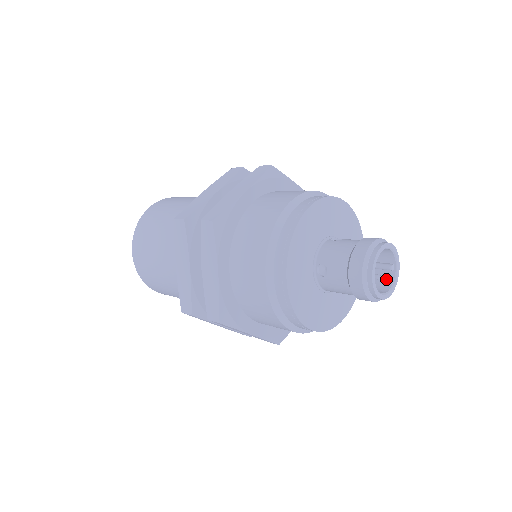
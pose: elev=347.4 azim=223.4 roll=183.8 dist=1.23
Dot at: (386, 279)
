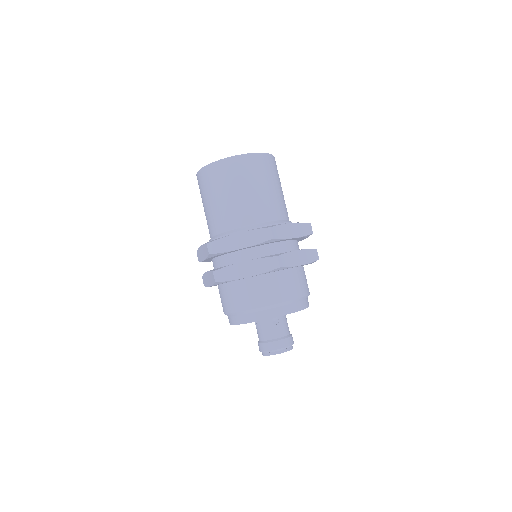
Dot at: occluded
